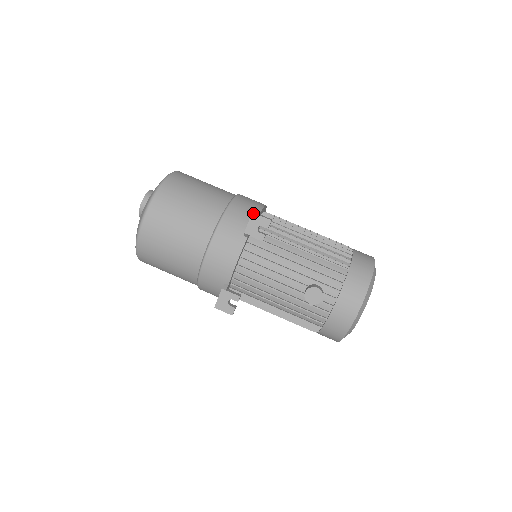
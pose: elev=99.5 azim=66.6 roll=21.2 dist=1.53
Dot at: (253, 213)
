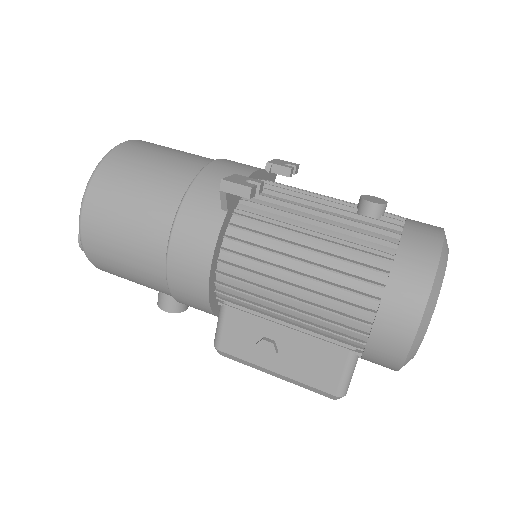
Dot at: (277, 159)
